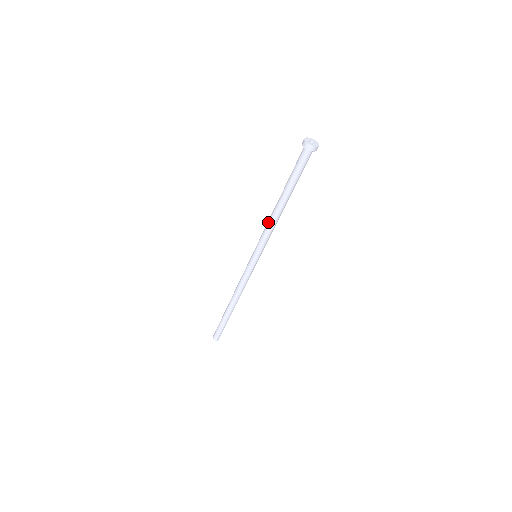
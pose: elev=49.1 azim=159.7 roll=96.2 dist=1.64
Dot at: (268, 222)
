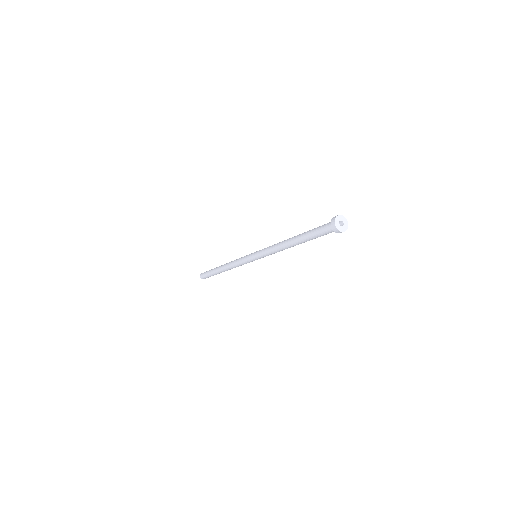
Dot at: (275, 245)
